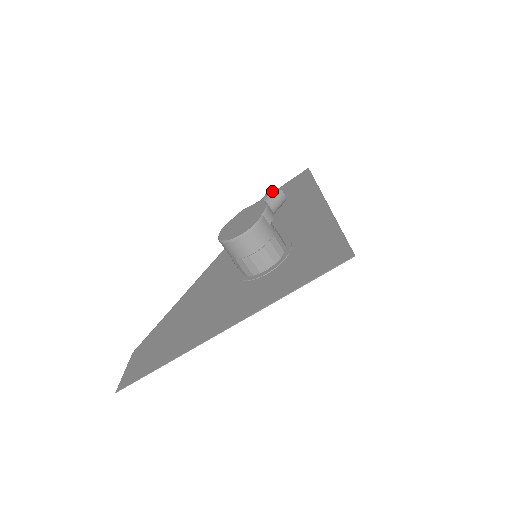
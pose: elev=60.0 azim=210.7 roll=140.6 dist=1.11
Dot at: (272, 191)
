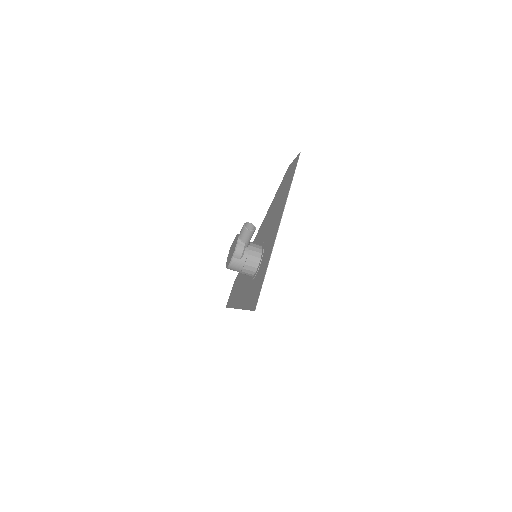
Dot at: (242, 229)
